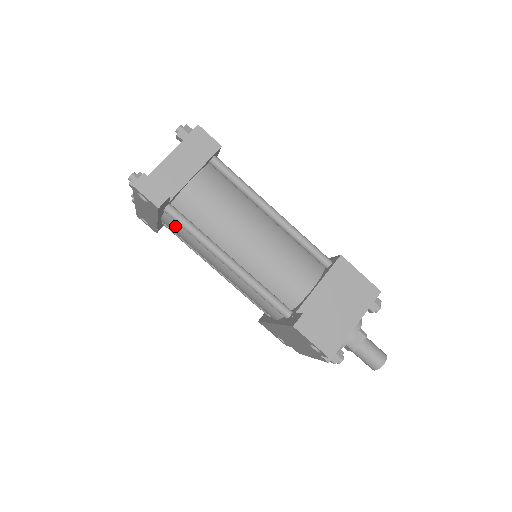
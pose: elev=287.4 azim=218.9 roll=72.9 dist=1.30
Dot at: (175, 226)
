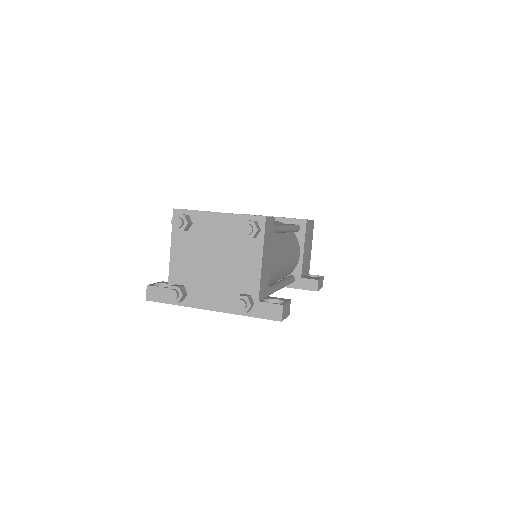
Dot at: occluded
